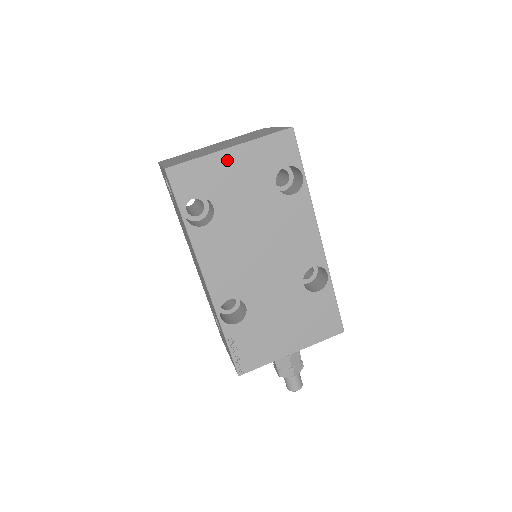
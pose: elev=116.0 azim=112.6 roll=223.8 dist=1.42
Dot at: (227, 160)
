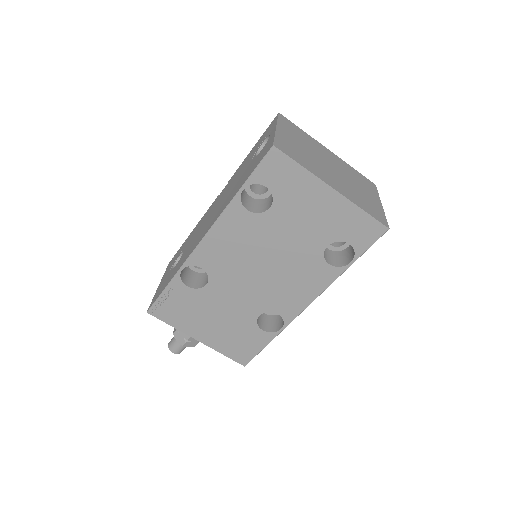
Dot at: (320, 193)
